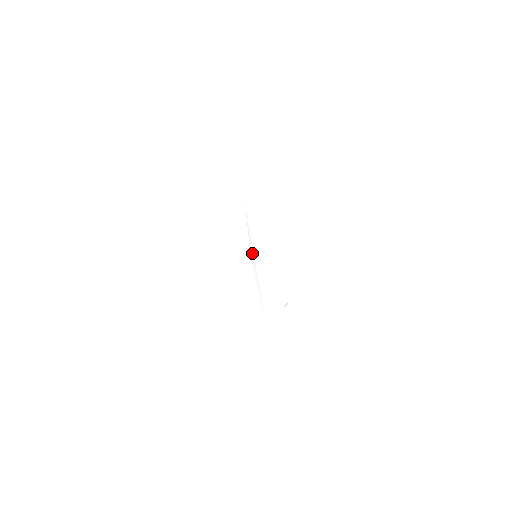
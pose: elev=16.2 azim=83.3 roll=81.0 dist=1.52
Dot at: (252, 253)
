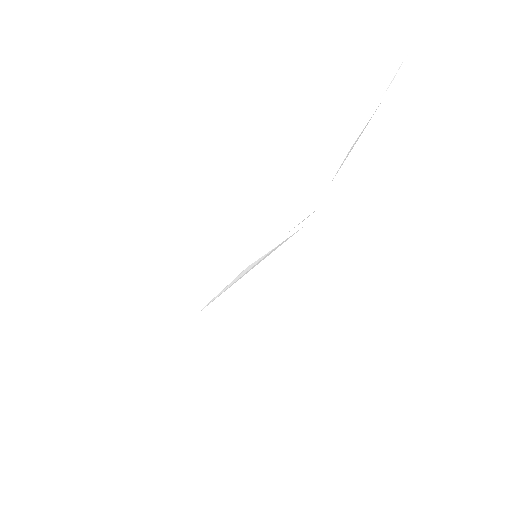
Dot at: occluded
